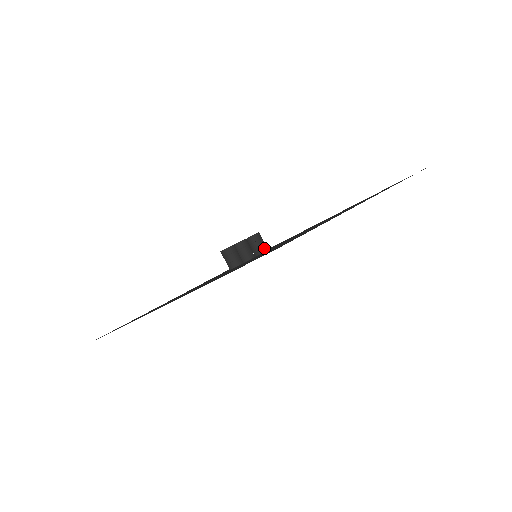
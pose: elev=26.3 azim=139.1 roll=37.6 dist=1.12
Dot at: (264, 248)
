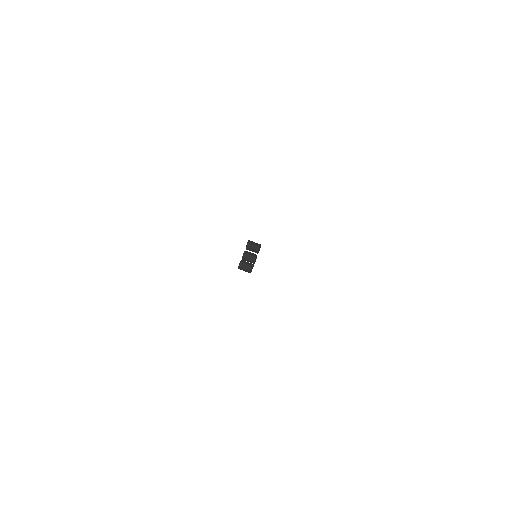
Dot at: (257, 247)
